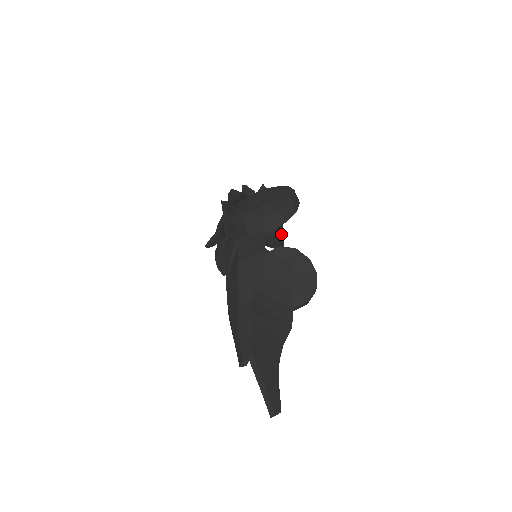
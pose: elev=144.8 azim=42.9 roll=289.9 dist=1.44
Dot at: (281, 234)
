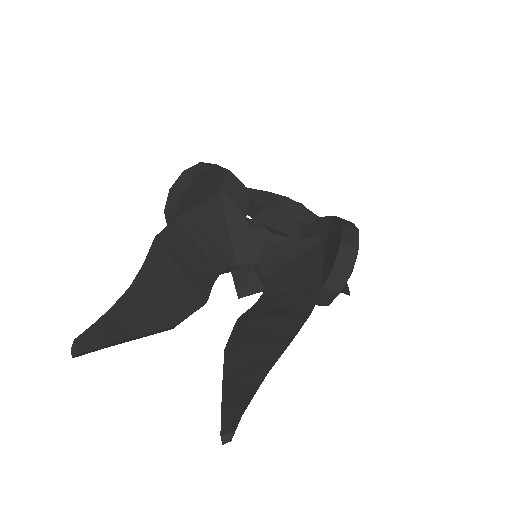
Dot at: (299, 216)
